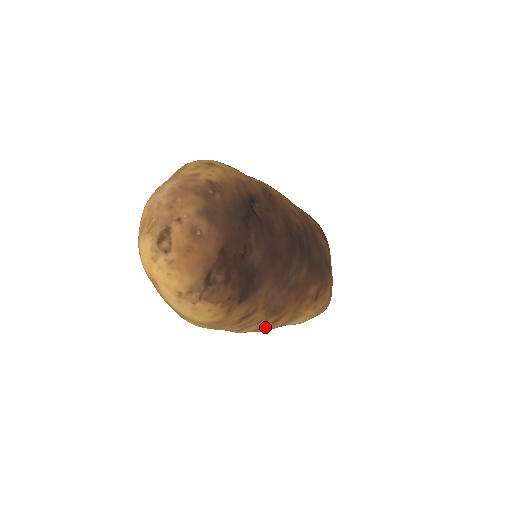
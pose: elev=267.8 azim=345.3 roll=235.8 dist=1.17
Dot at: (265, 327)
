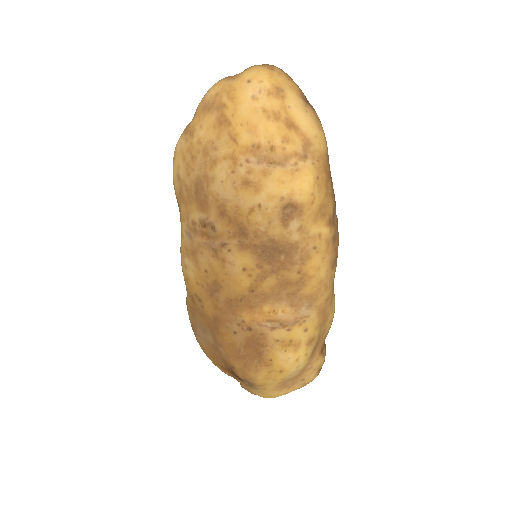
Dot at: (338, 232)
